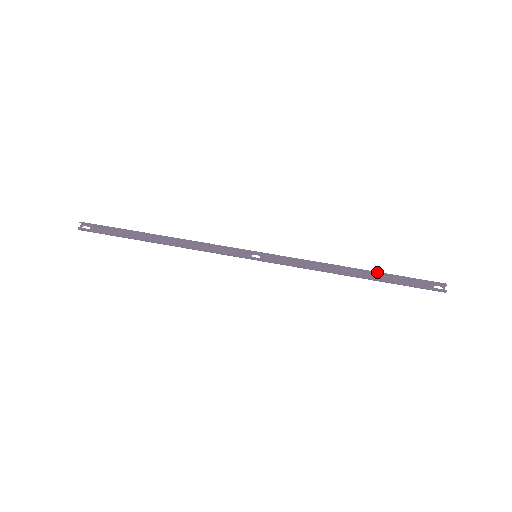
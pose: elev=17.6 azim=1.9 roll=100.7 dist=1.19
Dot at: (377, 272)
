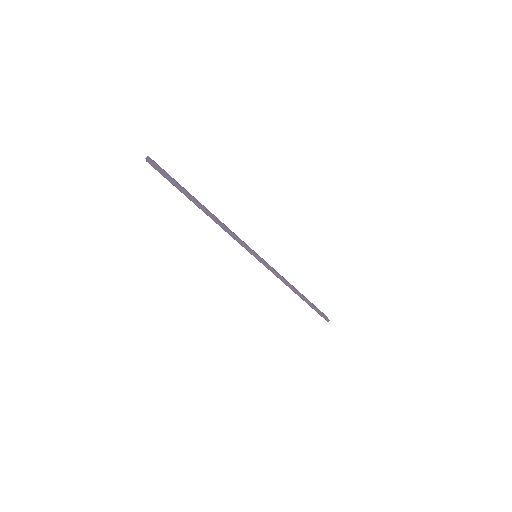
Dot at: (305, 297)
